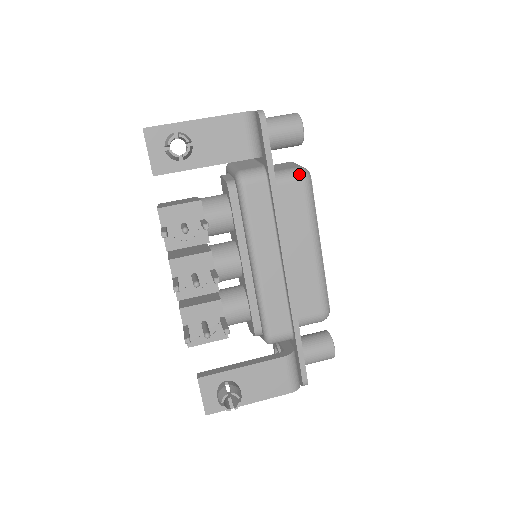
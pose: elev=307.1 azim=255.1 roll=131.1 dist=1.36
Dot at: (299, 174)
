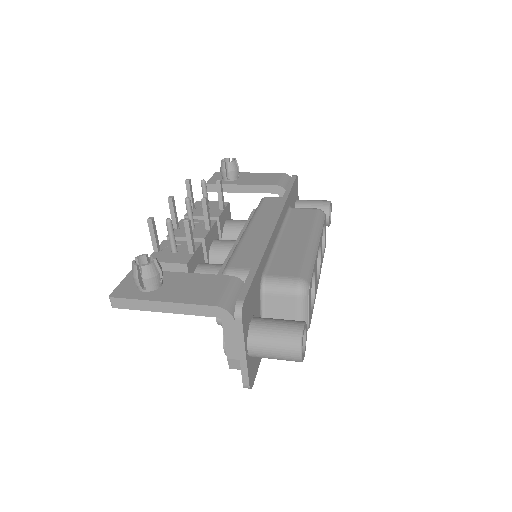
Dot at: (315, 208)
